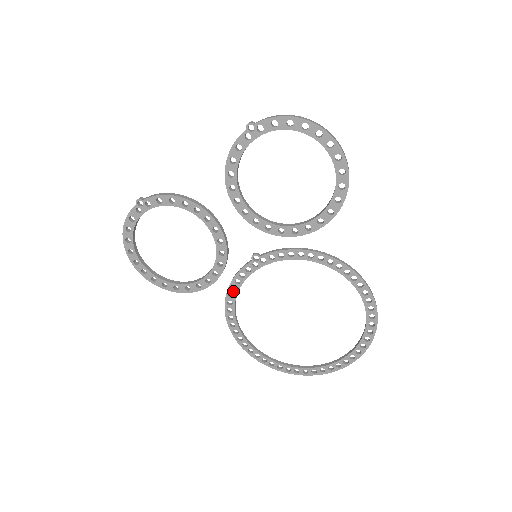
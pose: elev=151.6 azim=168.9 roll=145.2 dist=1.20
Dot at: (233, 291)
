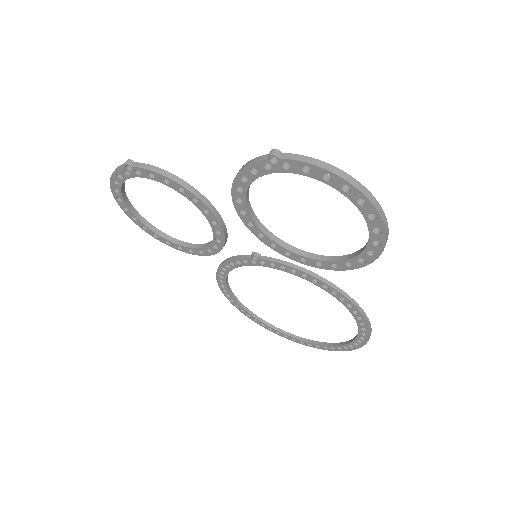
Dot at: (227, 267)
